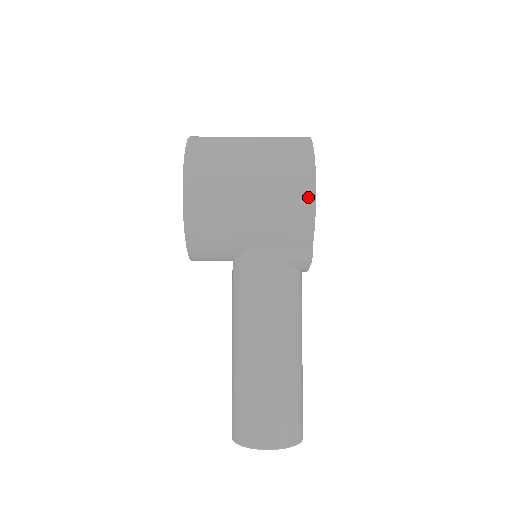
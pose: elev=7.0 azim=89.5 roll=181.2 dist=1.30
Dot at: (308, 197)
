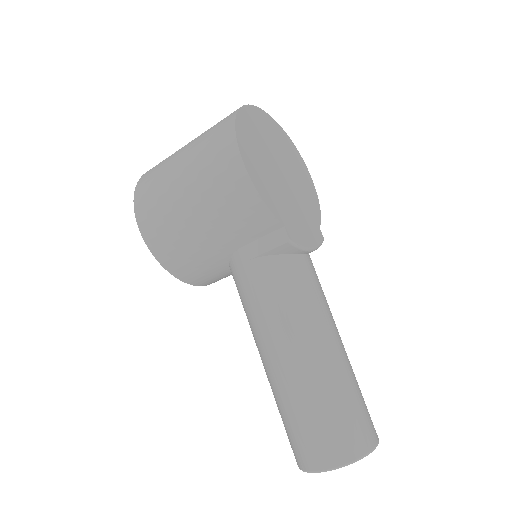
Dot at: (241, 178)
